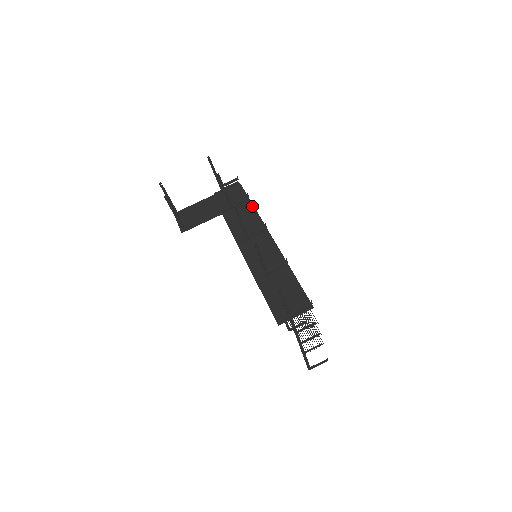
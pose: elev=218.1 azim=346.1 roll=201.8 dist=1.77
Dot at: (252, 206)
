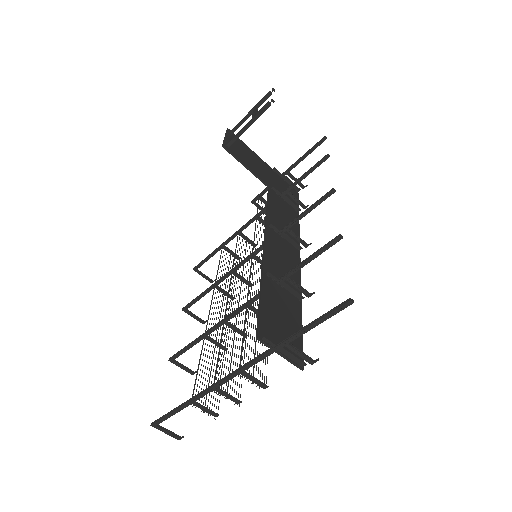
Dot at: occluded
